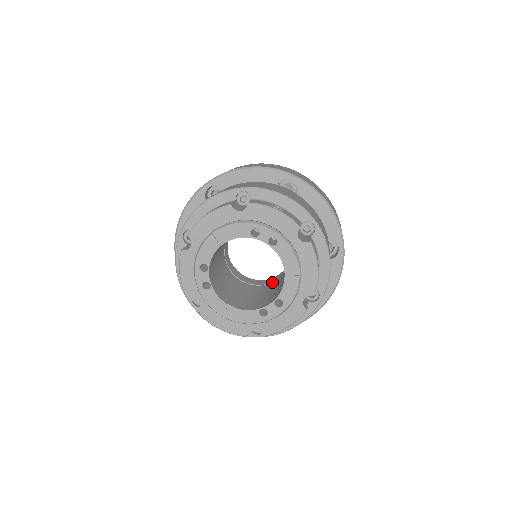
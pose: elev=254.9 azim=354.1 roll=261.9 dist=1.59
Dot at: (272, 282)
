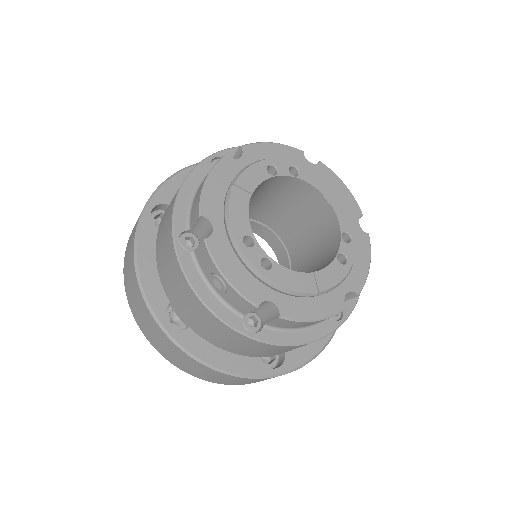
Dot at: occluded
